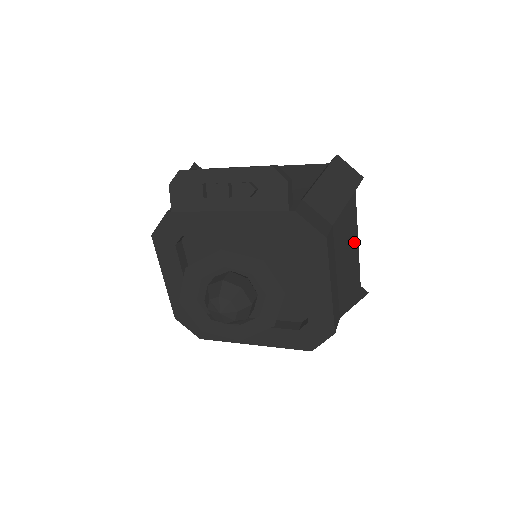
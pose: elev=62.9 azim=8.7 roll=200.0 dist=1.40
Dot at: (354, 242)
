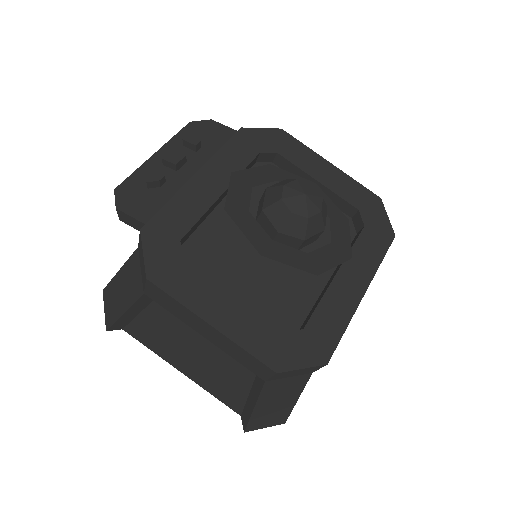
Dot at: occluded
